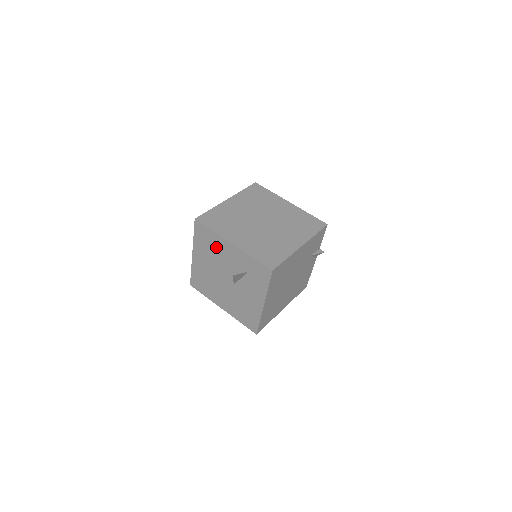
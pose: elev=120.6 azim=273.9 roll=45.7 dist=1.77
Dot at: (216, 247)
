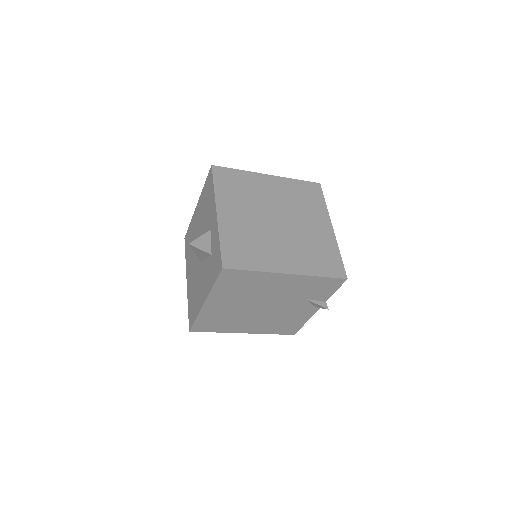
Dot at: (208, 208)
